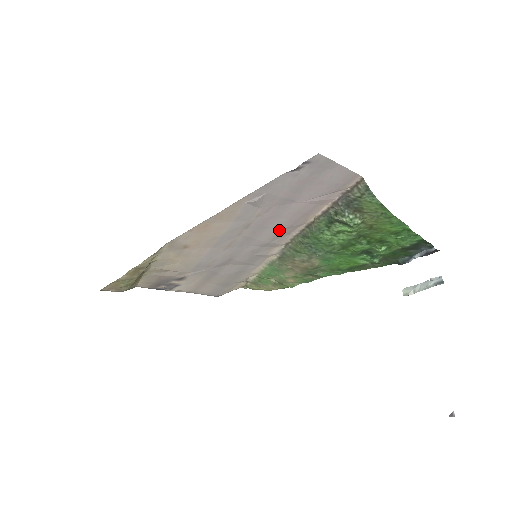
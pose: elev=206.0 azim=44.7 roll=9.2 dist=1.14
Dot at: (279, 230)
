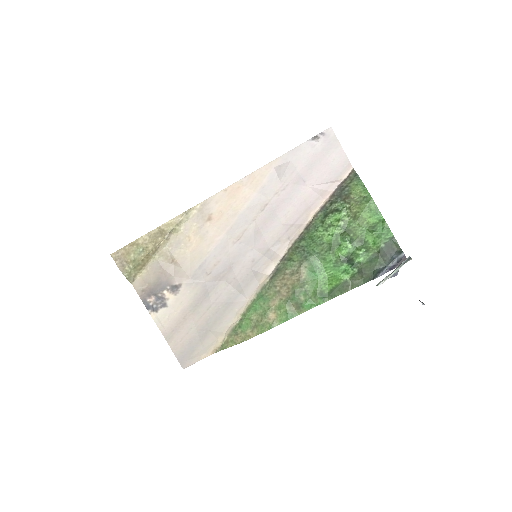
Dot at: (284, 227)
